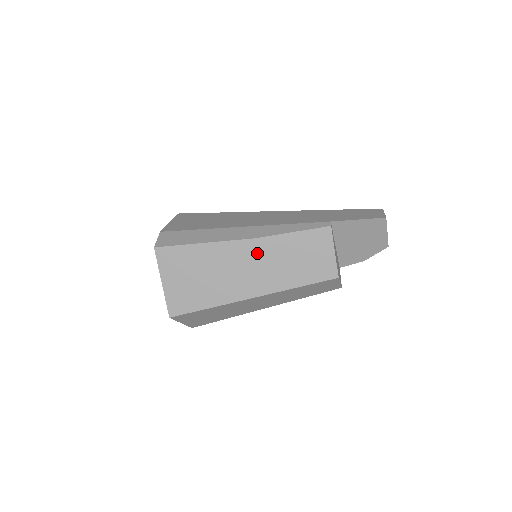
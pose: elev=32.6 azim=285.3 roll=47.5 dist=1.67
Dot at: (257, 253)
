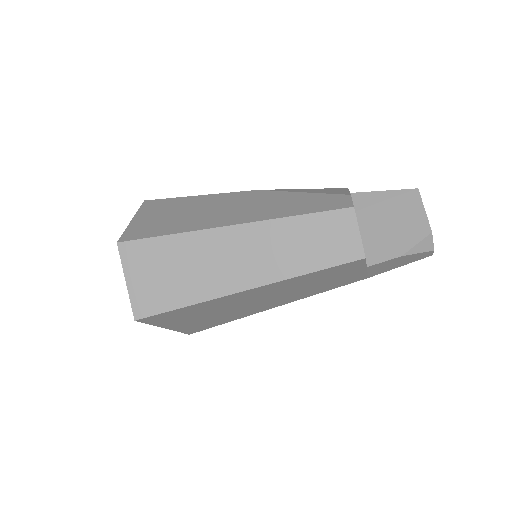
Dot at: (254, 197)
